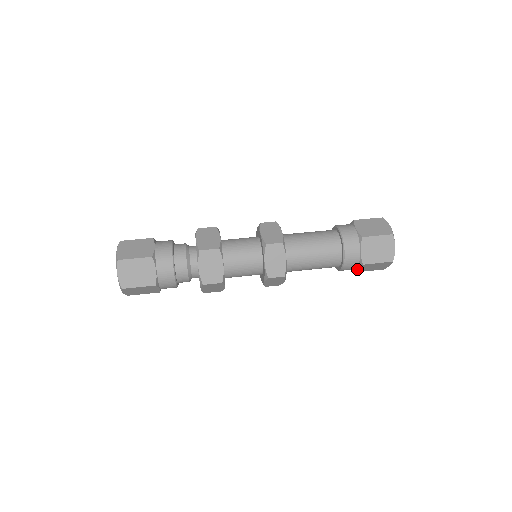
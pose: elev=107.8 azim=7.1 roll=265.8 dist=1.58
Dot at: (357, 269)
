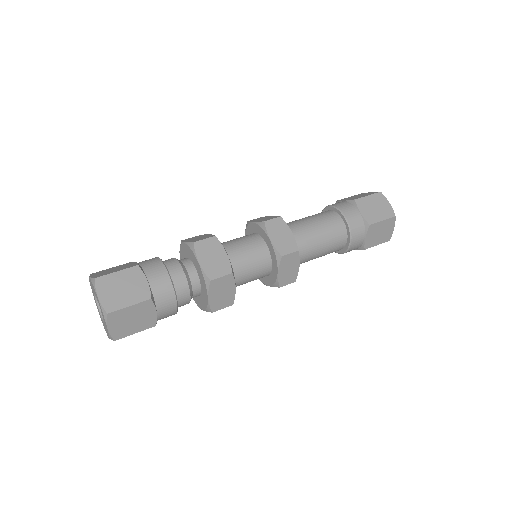
Dot at: (365, 240)
